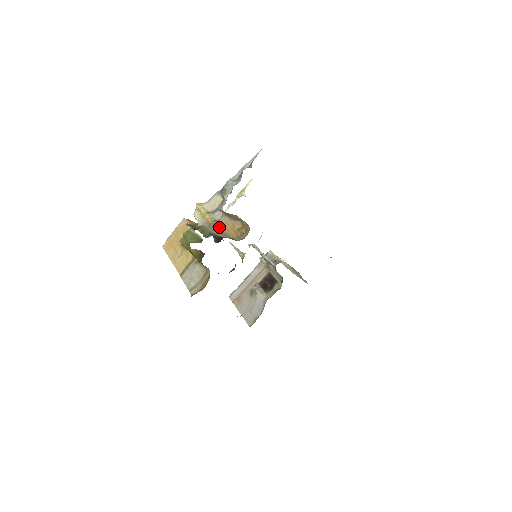
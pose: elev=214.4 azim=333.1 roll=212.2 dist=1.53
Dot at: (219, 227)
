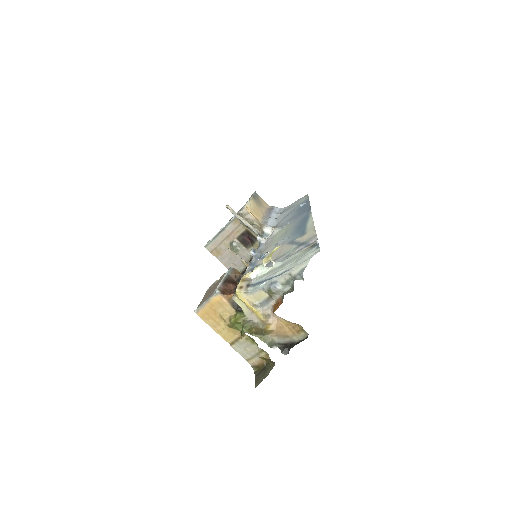
Dot at: (275, 328)
